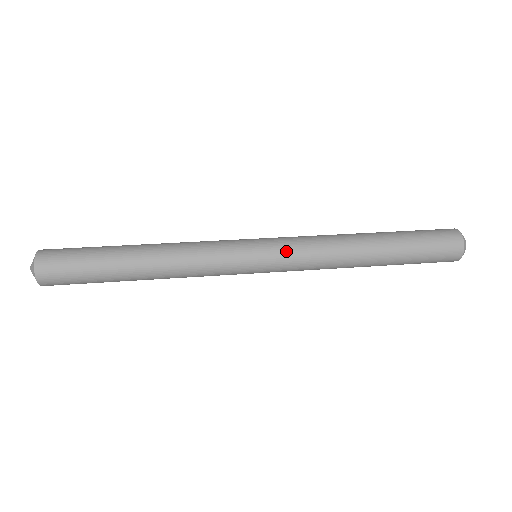
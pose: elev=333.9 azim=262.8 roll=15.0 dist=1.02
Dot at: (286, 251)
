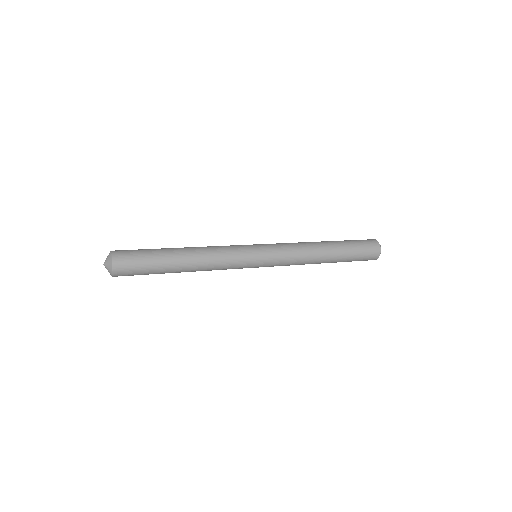
Dot at: (277, 251)
